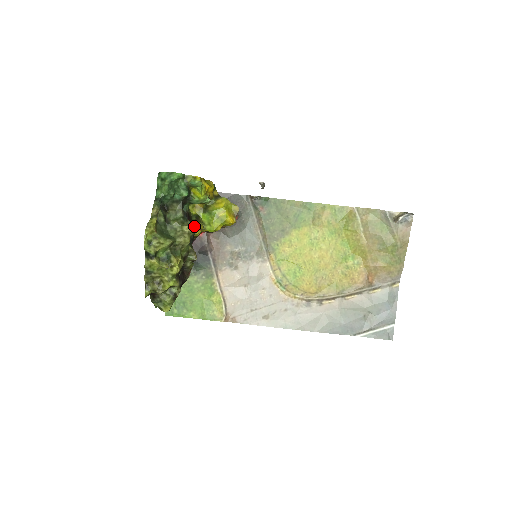
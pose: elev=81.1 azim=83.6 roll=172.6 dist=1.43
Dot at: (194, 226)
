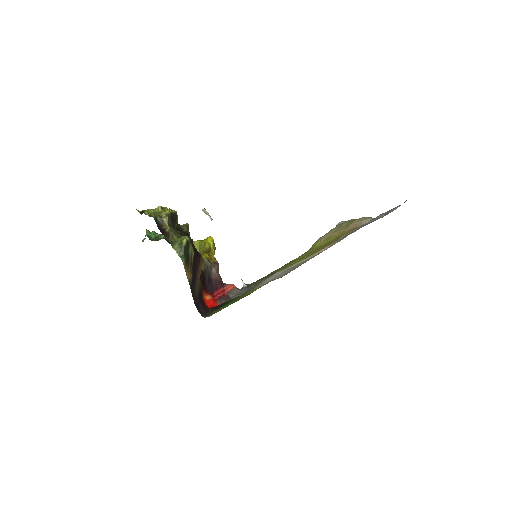
Dot at: occluded
